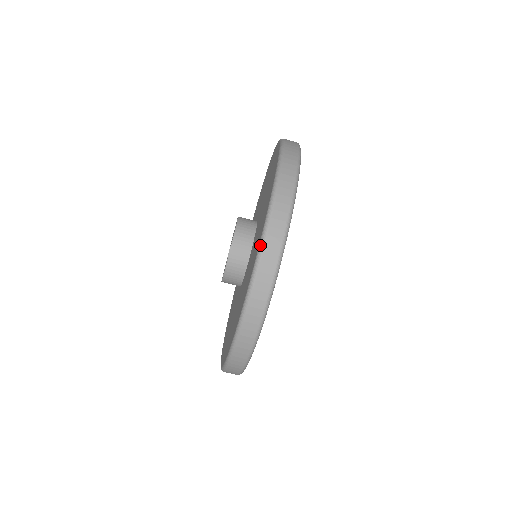
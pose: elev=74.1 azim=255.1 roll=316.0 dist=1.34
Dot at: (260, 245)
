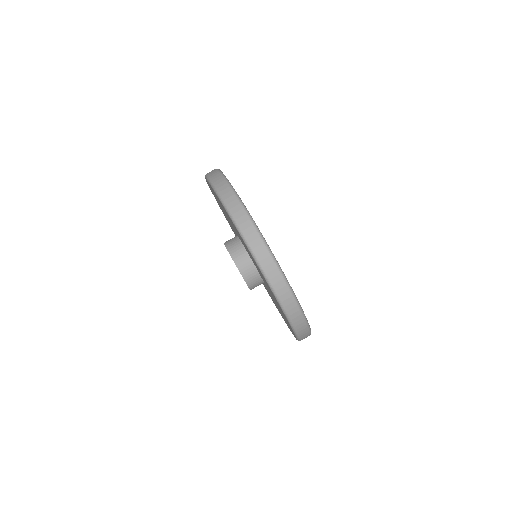
Dot at: (217, 195)
